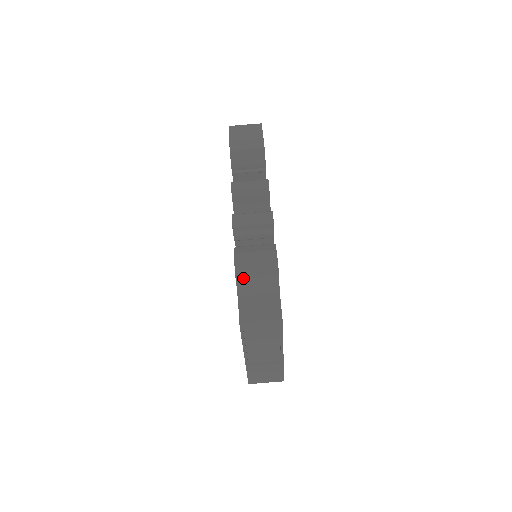
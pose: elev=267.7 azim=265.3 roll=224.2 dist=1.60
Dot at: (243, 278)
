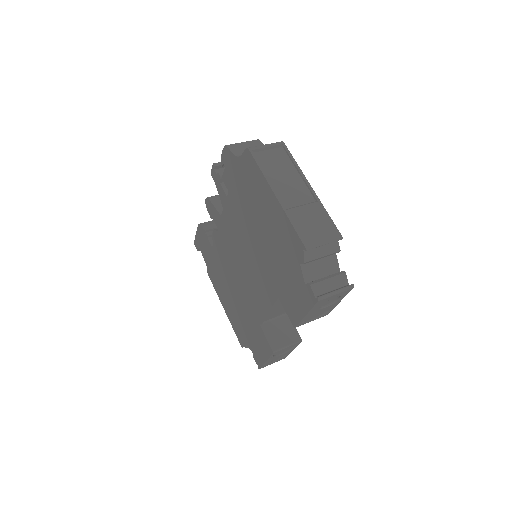
Dot at: (234, 148)
